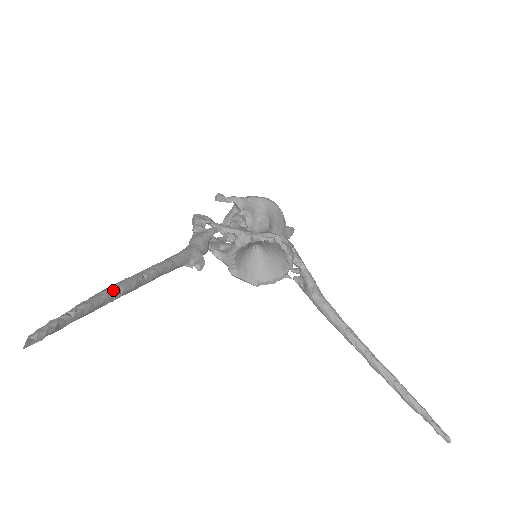
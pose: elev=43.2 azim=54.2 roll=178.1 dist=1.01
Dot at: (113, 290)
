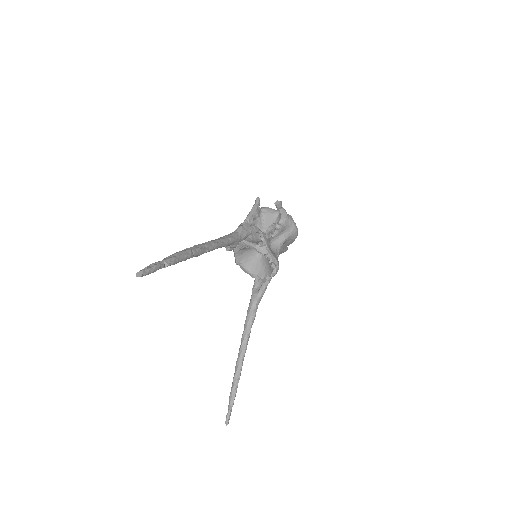
Dot at: (190, 257)
